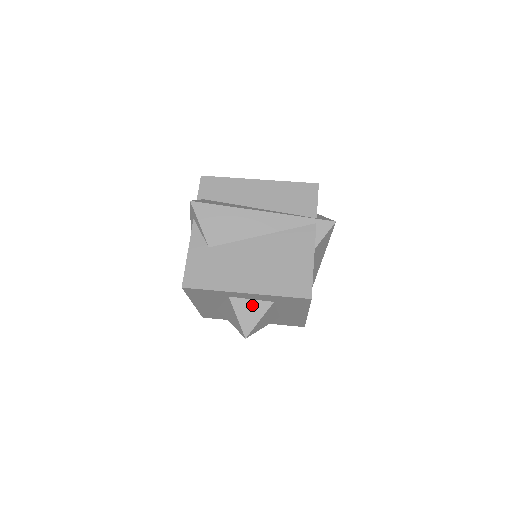
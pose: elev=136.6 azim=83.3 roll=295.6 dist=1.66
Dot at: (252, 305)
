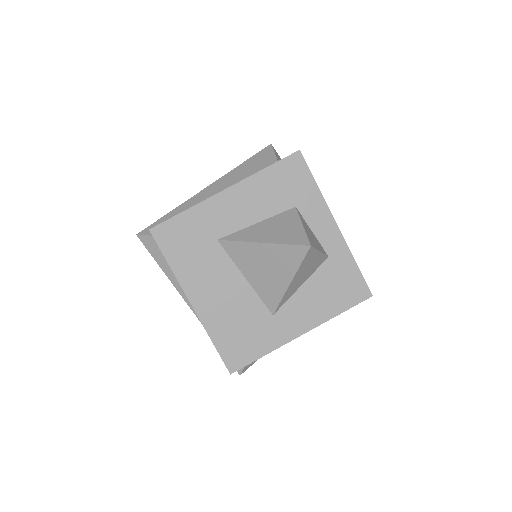
Dot at: occluded
